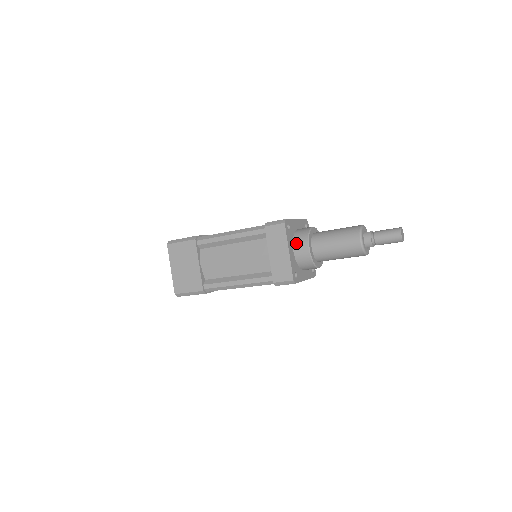
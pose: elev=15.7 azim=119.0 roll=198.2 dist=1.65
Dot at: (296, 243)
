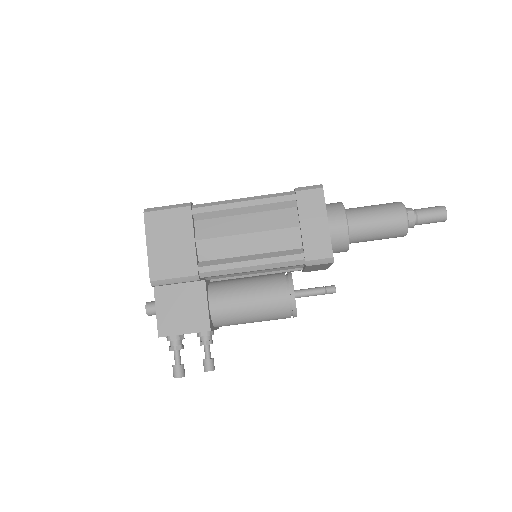
Dot at: occluded
